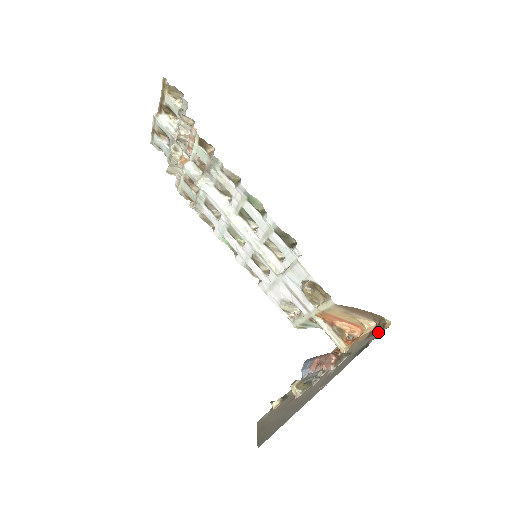
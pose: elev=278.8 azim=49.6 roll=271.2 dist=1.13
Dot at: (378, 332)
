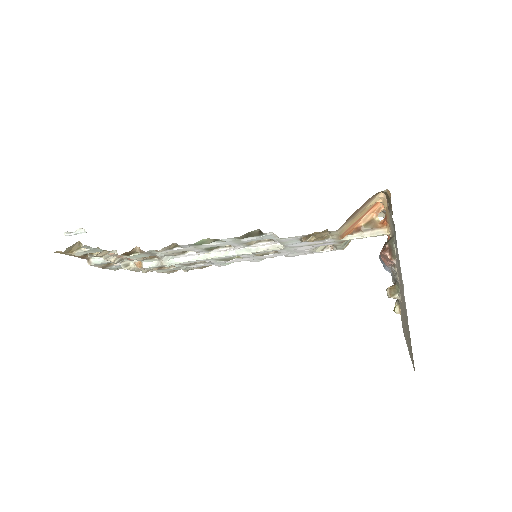
Dot at: (389, 205)
